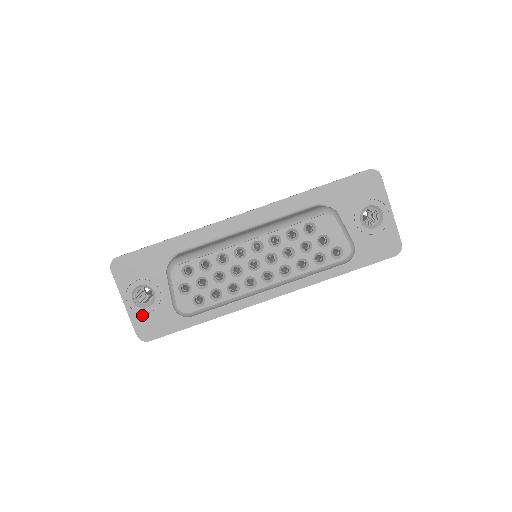
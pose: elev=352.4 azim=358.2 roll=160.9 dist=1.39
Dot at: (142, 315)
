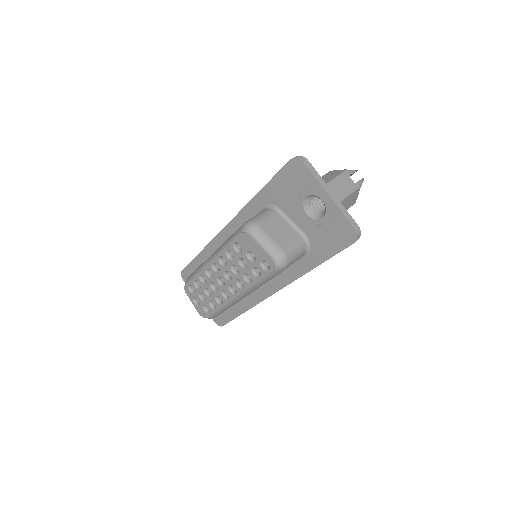
Dot at: occluded
